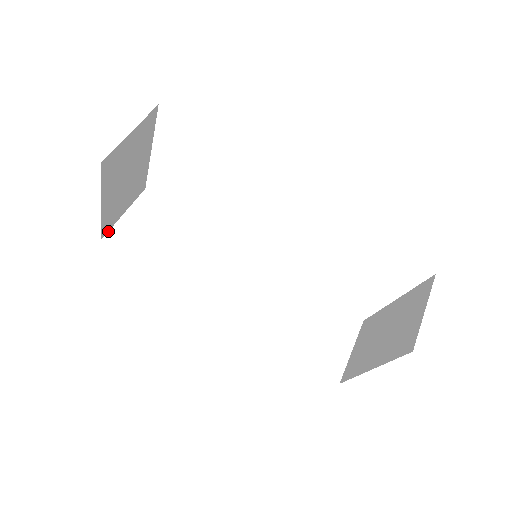
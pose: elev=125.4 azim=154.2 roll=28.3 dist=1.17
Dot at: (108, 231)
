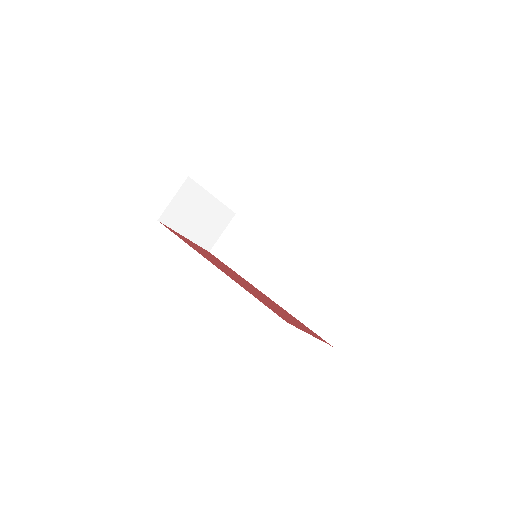
Dot at: (213, 246)
